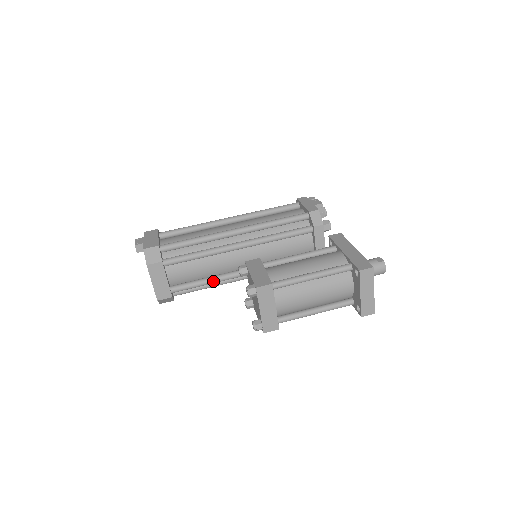
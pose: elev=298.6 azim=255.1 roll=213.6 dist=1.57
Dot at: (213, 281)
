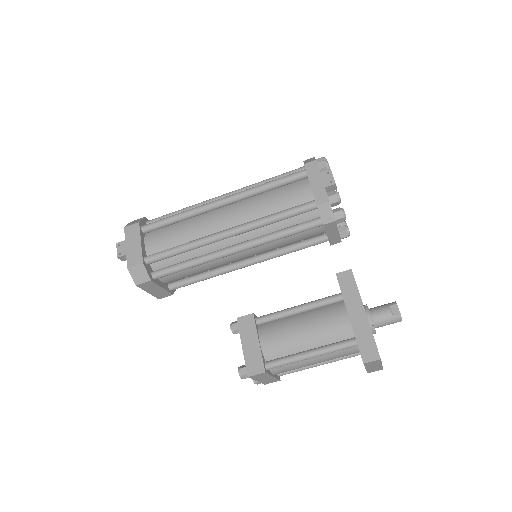
Dot at: occluded
